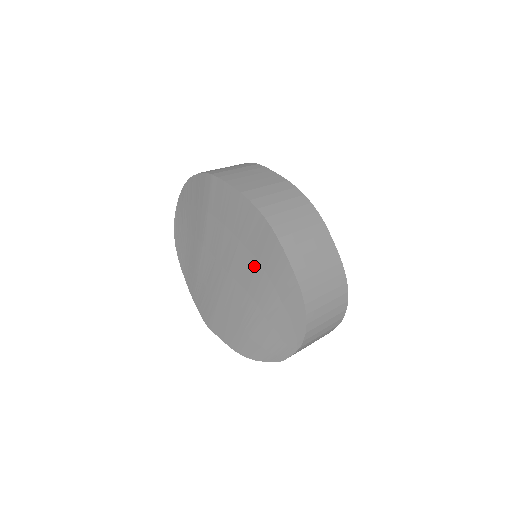
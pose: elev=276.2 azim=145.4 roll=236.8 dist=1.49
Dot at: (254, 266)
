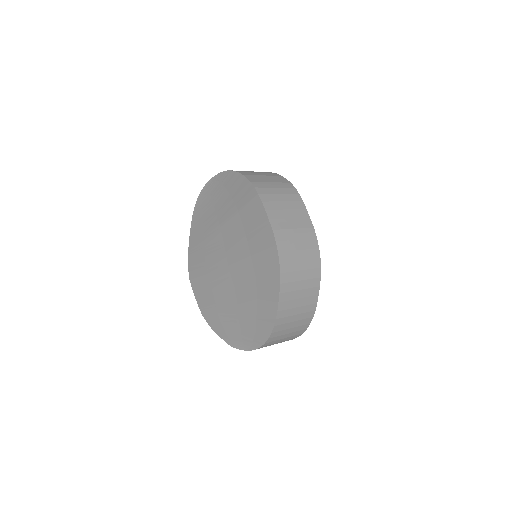
Dot at: (251, 281)
